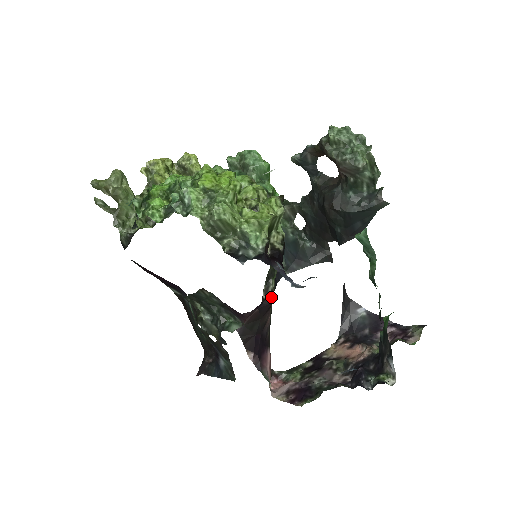
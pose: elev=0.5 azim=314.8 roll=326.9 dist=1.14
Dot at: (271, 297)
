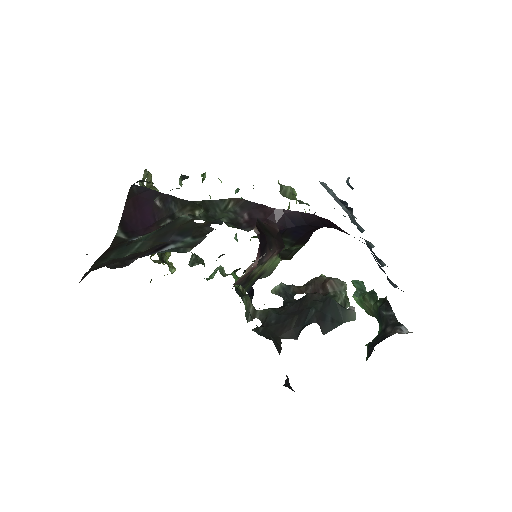
Dot at: occluded
